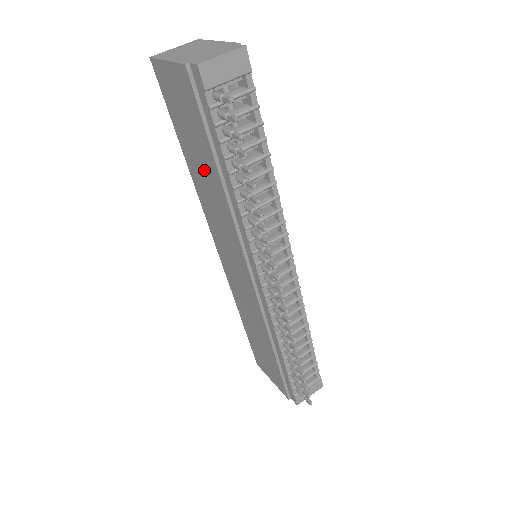
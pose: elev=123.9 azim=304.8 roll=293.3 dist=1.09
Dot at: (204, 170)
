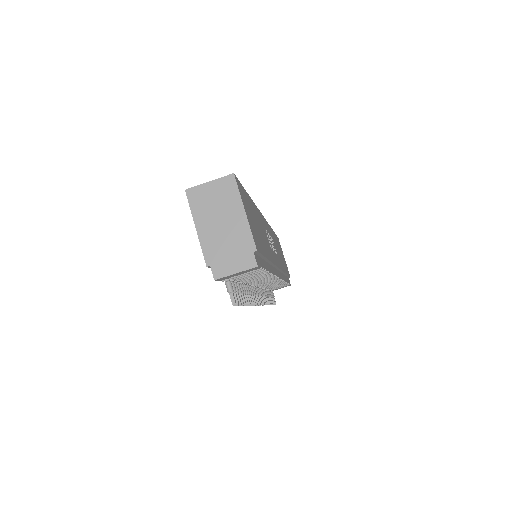
Dot at: occluded
